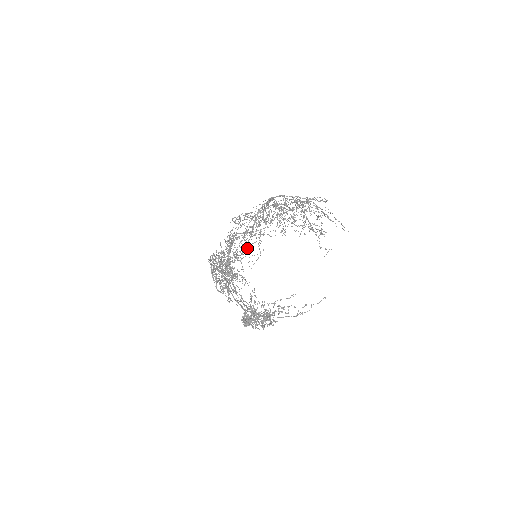
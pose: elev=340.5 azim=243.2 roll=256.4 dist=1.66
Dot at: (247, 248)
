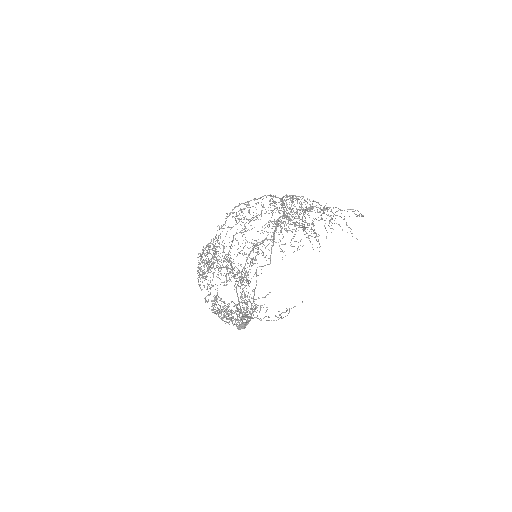
Dot at: (232, 240)
